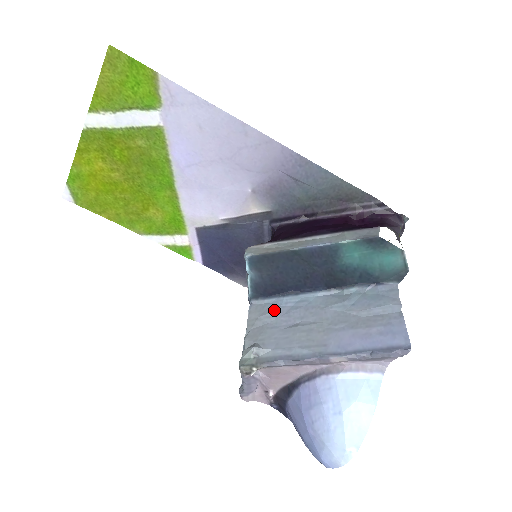
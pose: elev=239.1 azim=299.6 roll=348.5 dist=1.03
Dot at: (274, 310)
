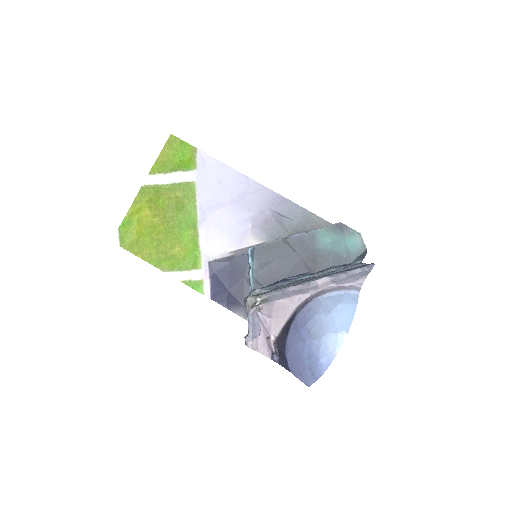
Dot at: (271, 287)
